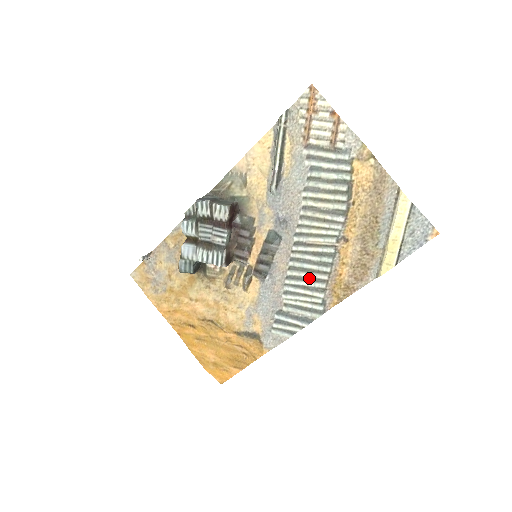
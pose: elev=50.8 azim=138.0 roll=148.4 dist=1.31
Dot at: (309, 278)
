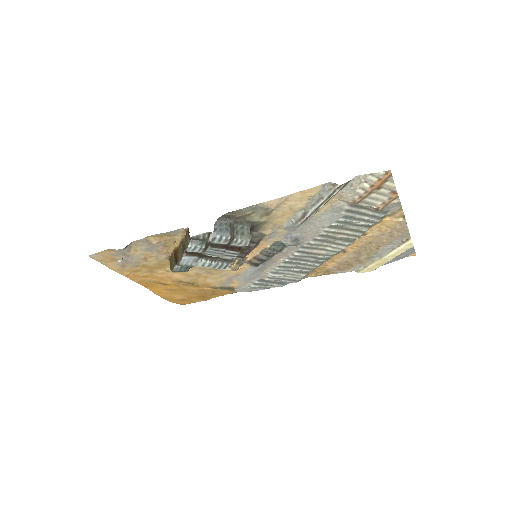
Dot at: (299, 267)
